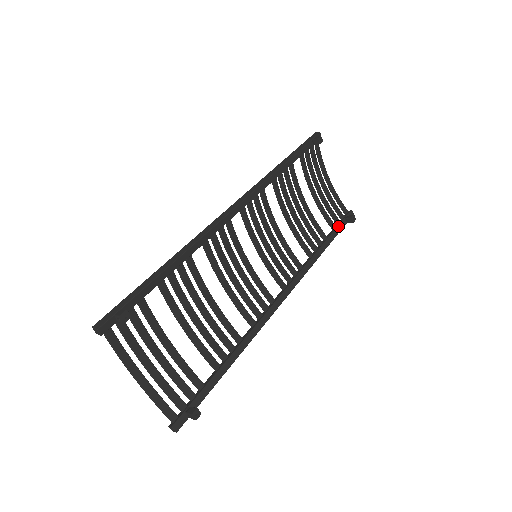
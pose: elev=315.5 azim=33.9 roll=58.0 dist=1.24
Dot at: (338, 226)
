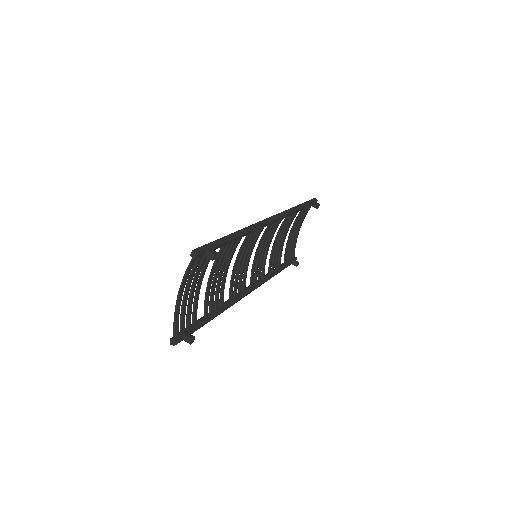
Dot at: (288, 263)
